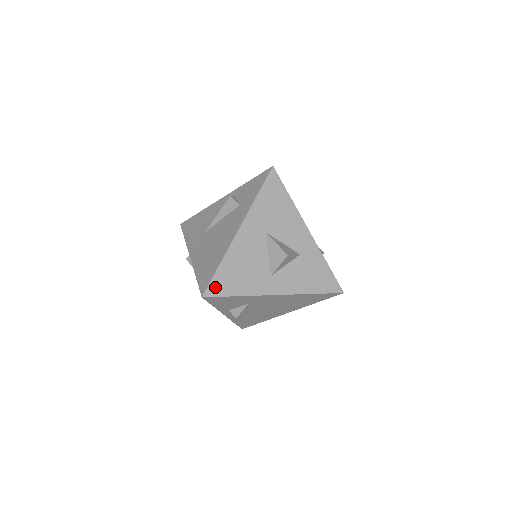
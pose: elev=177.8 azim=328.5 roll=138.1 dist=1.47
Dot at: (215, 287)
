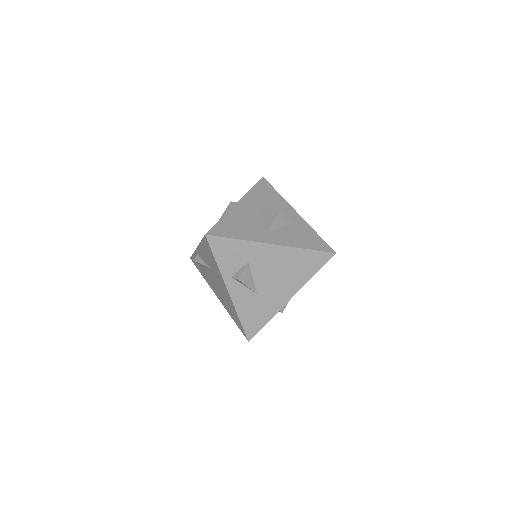
Dot at: (217, 231)
